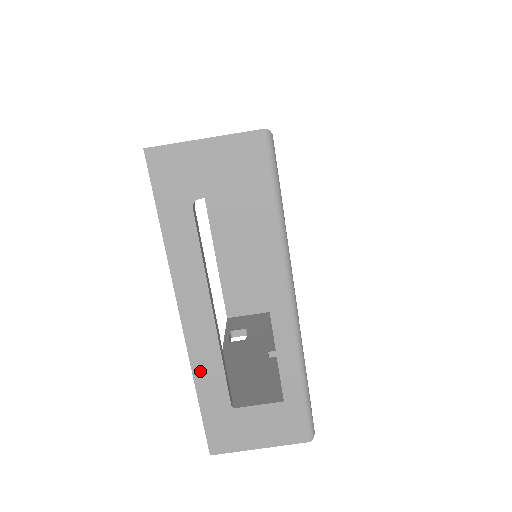
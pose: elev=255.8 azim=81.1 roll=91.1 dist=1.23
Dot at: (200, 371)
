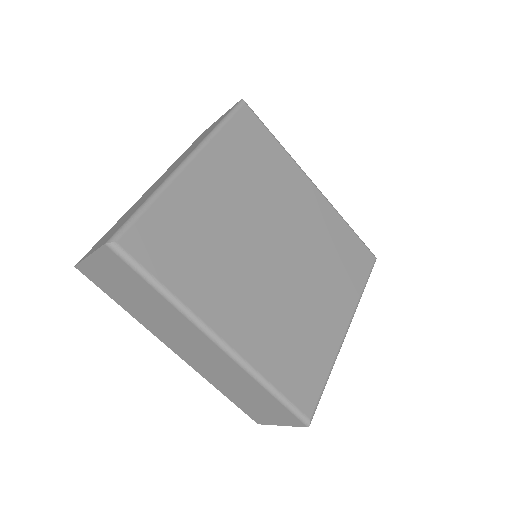
Dot at: occluded
